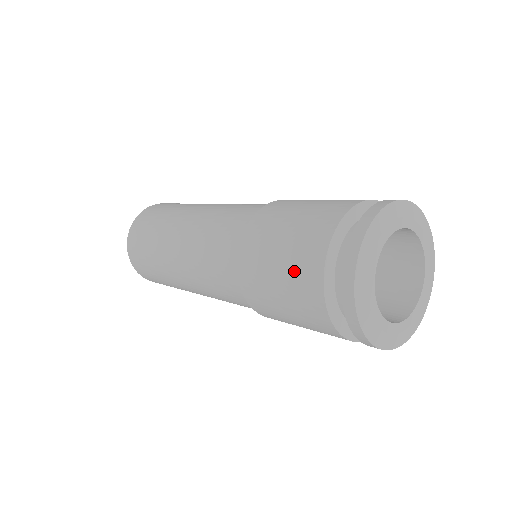
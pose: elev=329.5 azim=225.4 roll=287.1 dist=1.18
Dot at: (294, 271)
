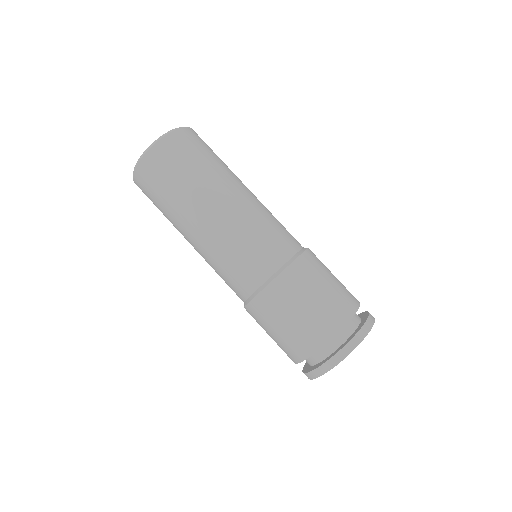
Dot at: (290, 342)
